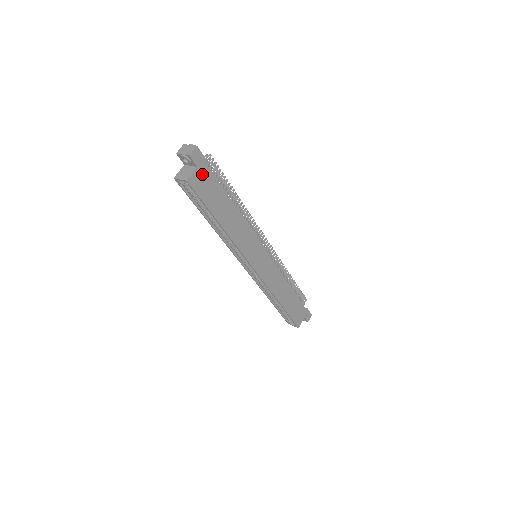
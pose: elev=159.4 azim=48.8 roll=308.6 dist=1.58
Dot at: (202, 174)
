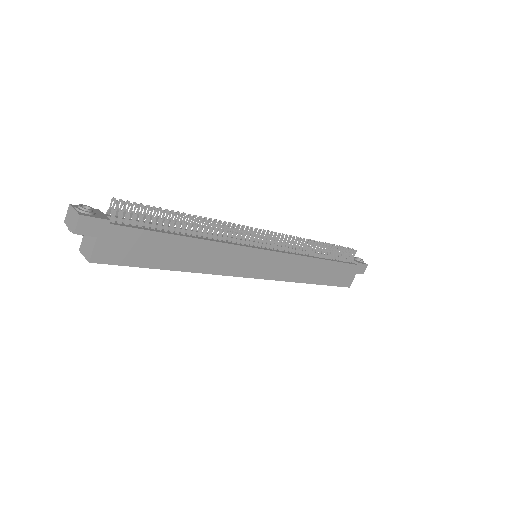
Dot at: (111, 239)
